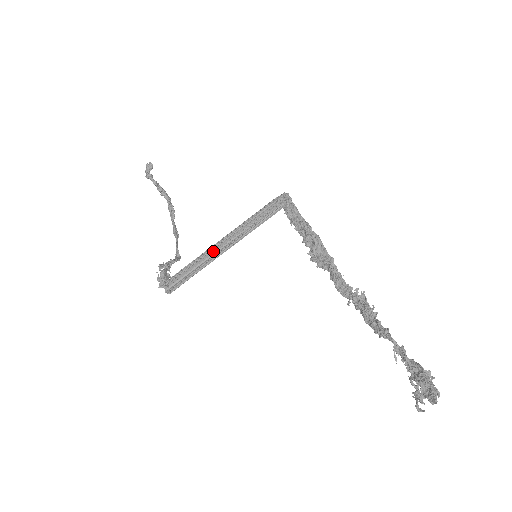
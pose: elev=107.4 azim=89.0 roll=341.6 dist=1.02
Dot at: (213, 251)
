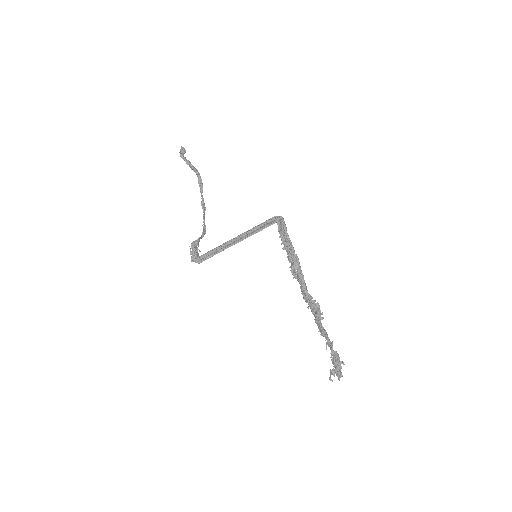
Dot at: (228, 245)
